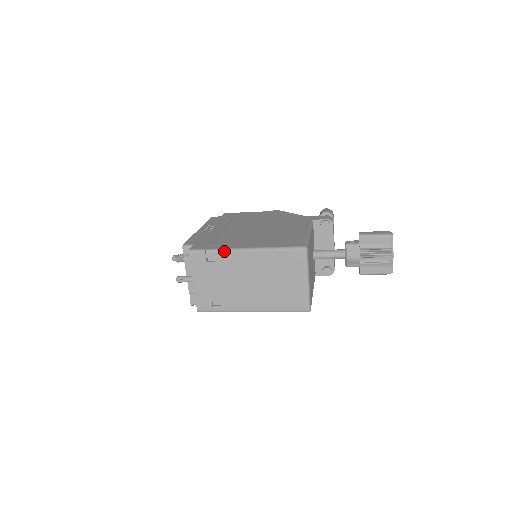
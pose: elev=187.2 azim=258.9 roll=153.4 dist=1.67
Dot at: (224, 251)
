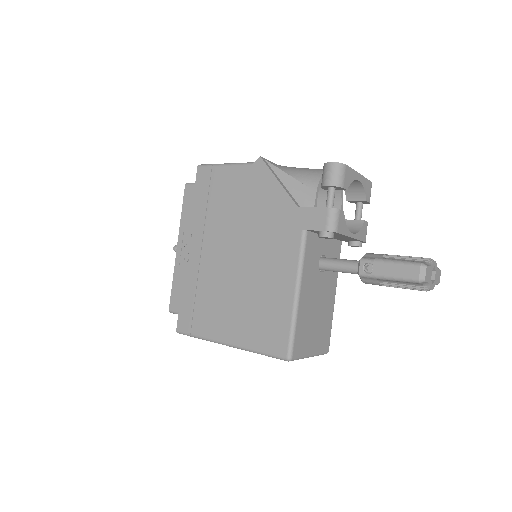
Dot at: occluded
